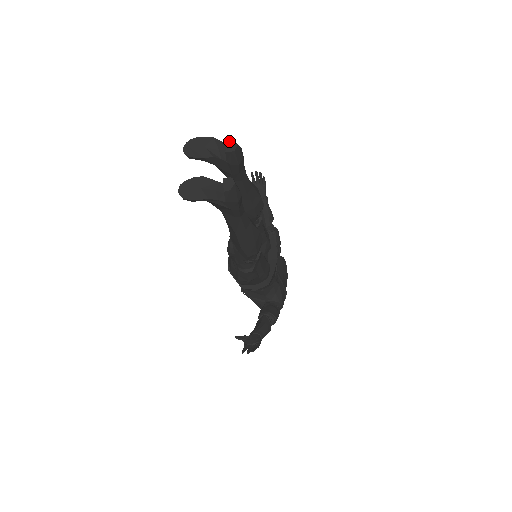
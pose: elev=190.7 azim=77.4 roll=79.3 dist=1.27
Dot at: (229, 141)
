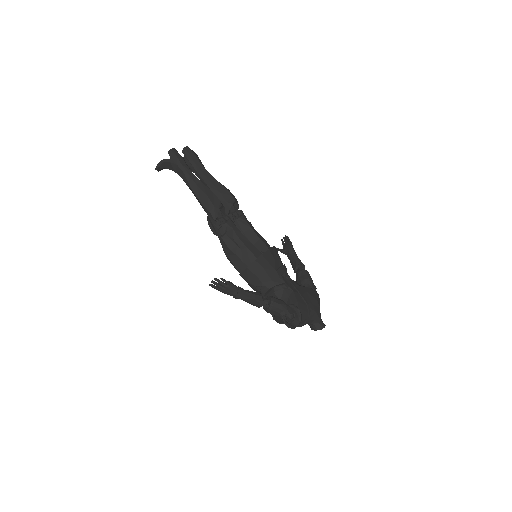
Dot at: occluded
